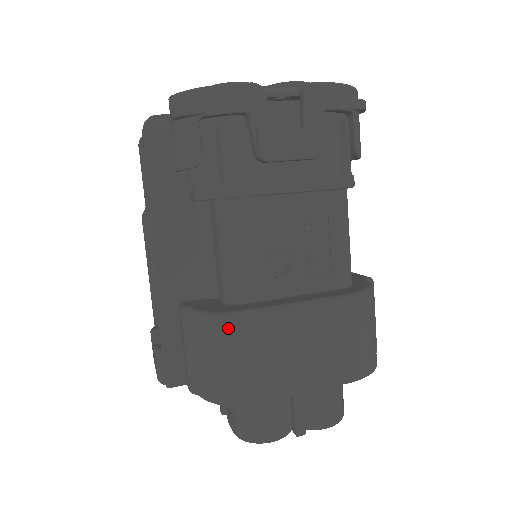
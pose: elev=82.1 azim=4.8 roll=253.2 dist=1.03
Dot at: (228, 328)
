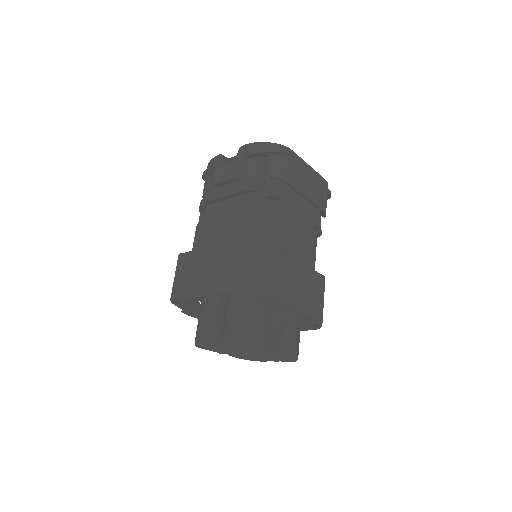
Dot at: (179, 259)
